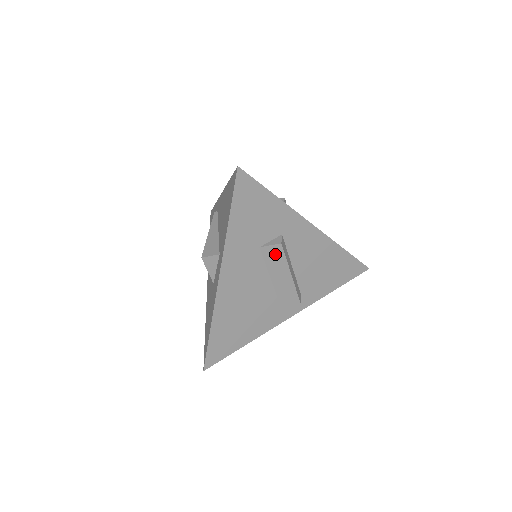
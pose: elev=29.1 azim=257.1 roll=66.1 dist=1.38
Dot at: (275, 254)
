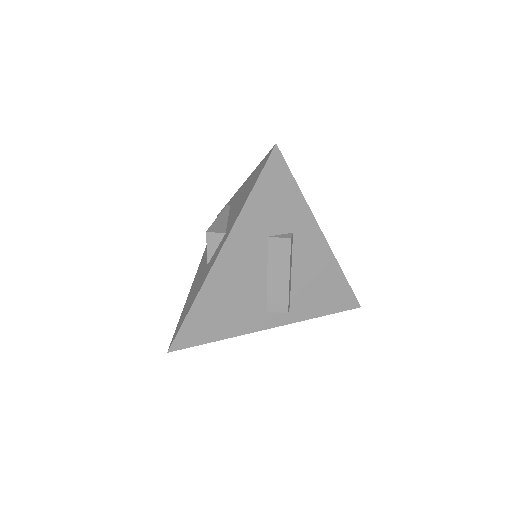
Dot at: (281, 249)
